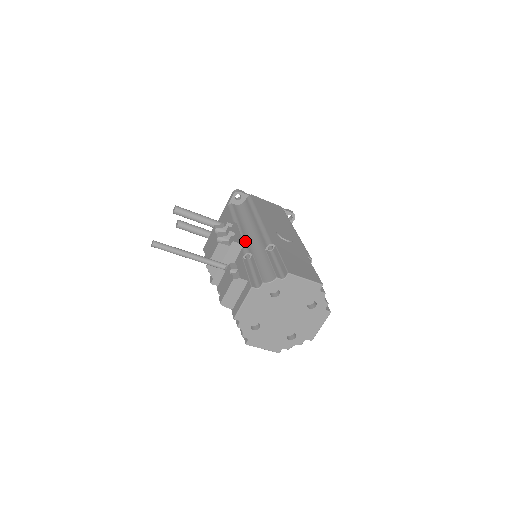
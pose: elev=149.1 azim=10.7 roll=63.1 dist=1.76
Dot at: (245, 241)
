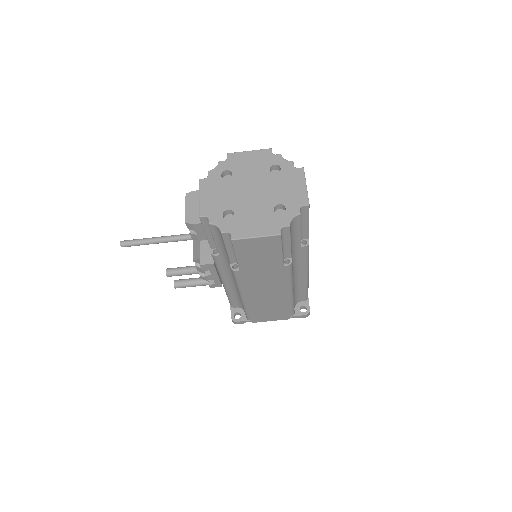
Dot at: occluded
